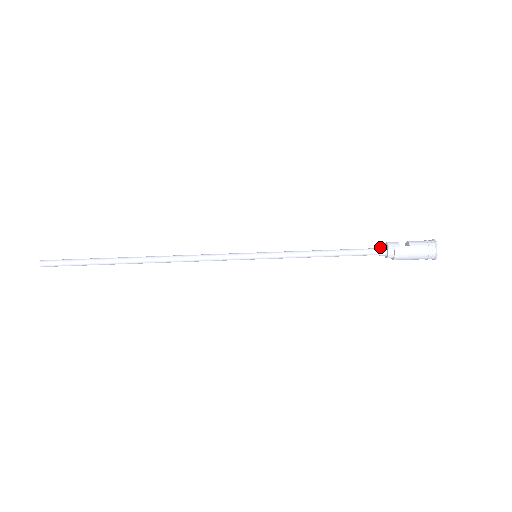
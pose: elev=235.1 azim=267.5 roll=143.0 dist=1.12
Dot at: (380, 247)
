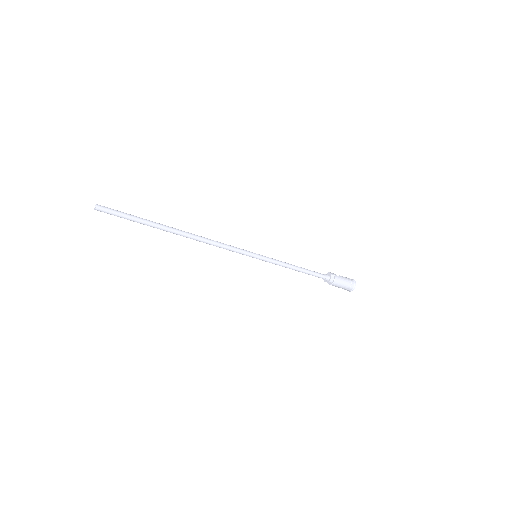
Dot at: (325, 274)
